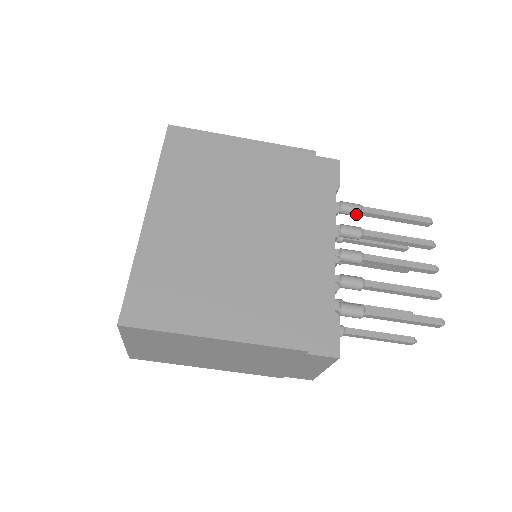
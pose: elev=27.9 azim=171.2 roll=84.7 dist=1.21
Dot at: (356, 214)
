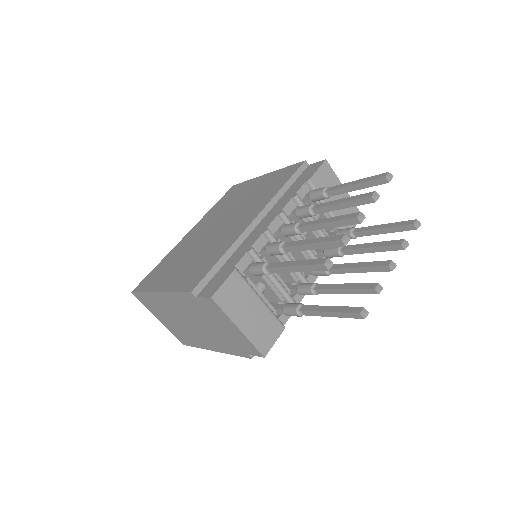
Dot at: (321, 196)
